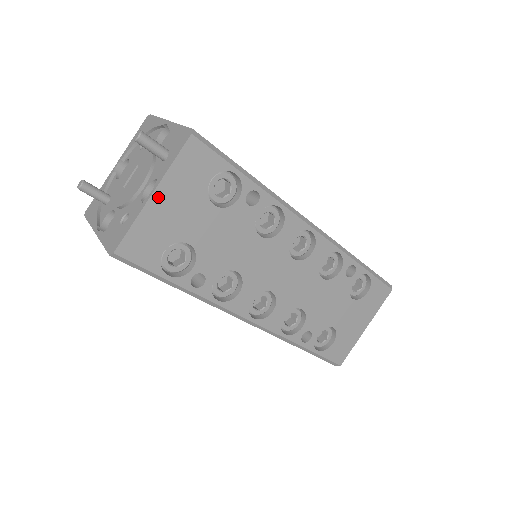
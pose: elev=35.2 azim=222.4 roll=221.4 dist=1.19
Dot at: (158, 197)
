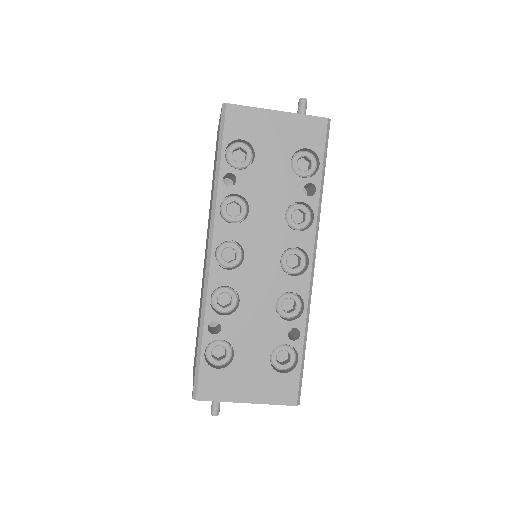
Dot at: (278, 116)
